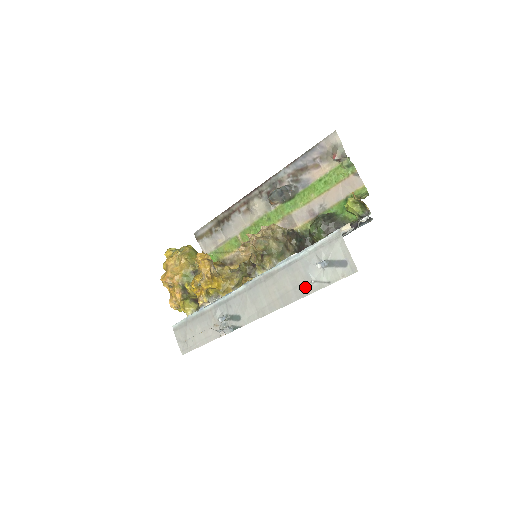
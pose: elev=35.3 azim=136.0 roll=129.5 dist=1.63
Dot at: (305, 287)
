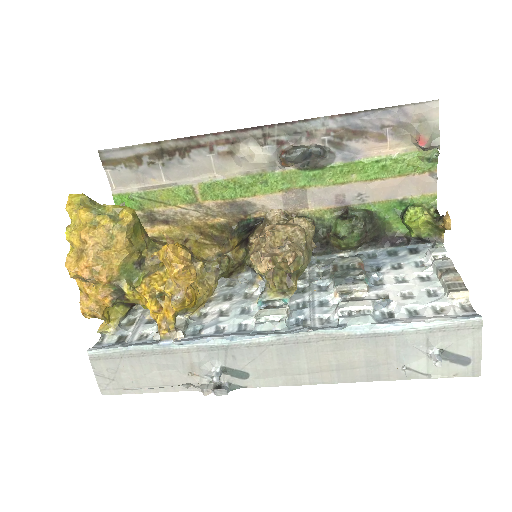
Dot at: (387, 370)
